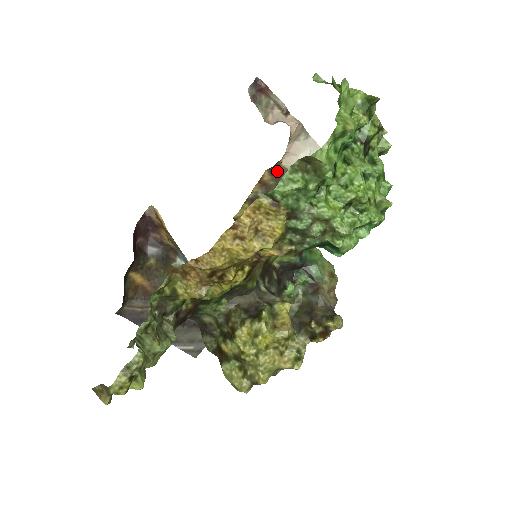
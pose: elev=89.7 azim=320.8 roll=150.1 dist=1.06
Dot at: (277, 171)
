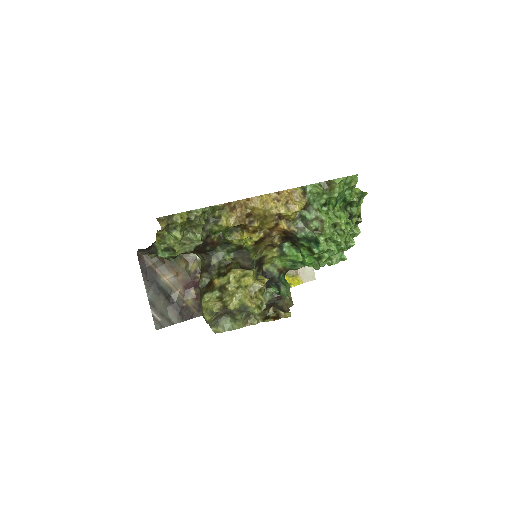
Dot at: occluded
